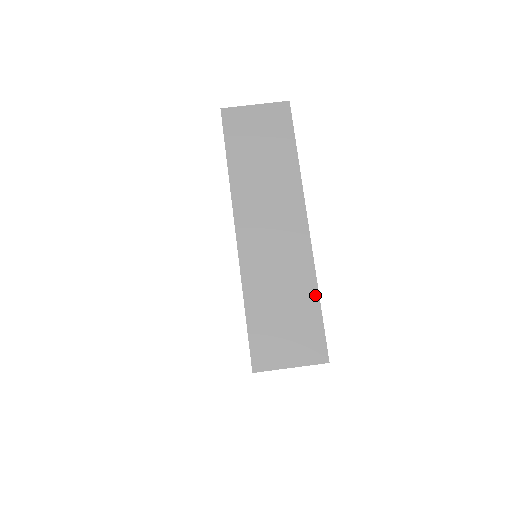
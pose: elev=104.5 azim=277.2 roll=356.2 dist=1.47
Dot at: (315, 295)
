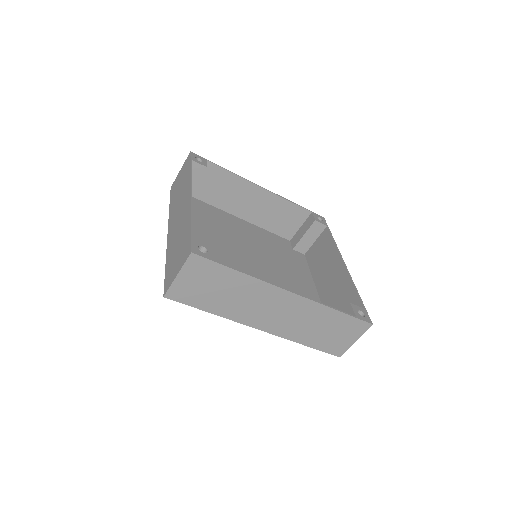
Dot at: (334, 312)
